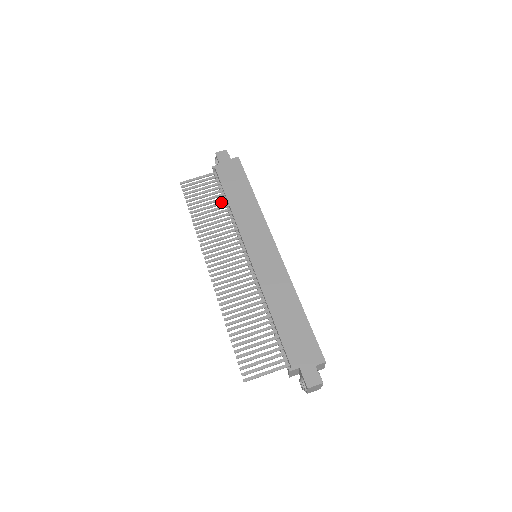
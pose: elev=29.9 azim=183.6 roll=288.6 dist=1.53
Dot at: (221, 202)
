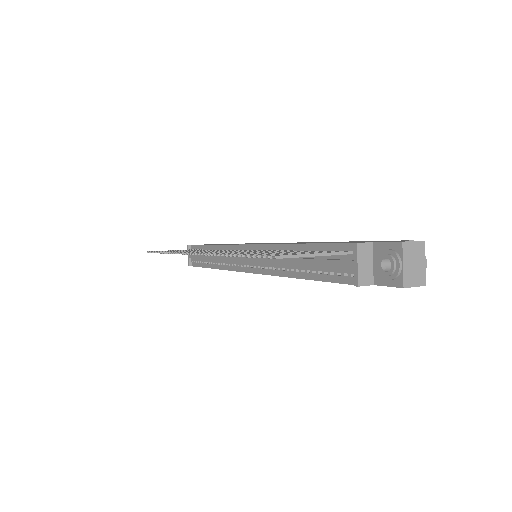
Dot at: occluded
